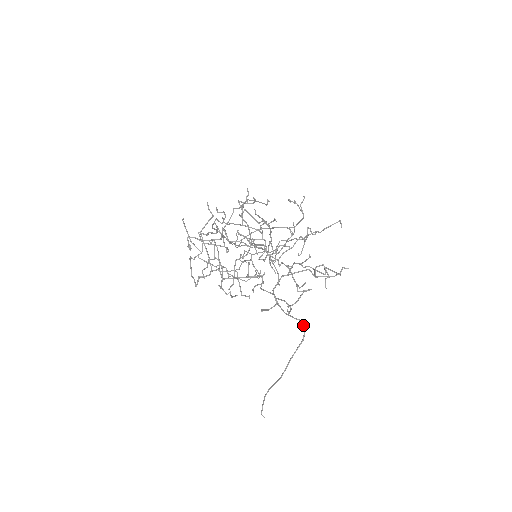
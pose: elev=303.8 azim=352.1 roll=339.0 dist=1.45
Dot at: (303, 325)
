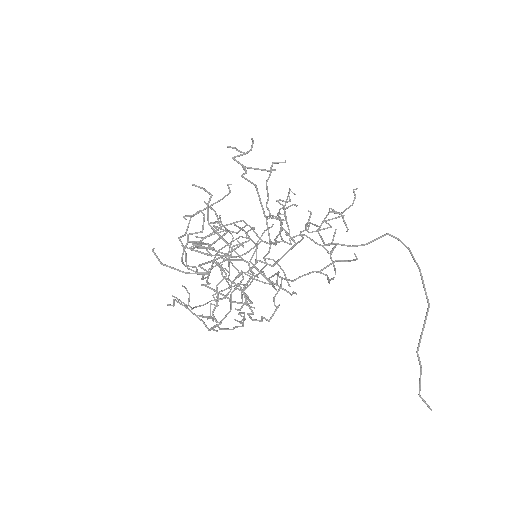
Dot at: (394, 236)
